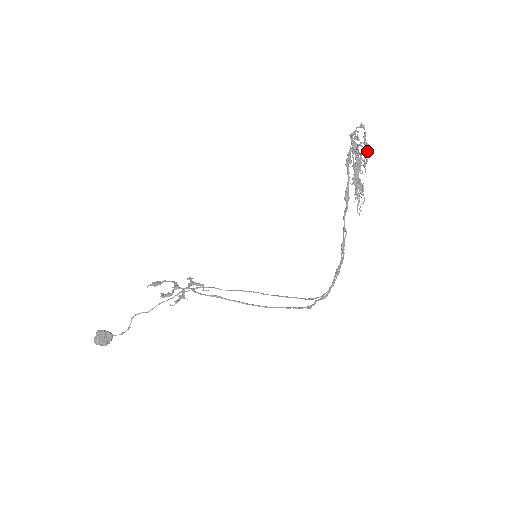
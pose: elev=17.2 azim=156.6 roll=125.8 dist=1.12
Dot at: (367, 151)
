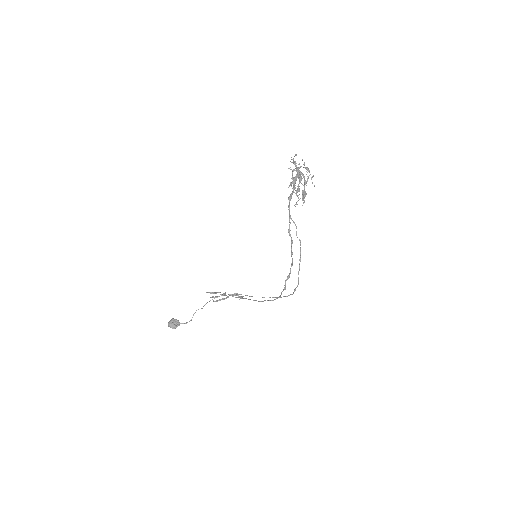
Dot at: (307, 172)
